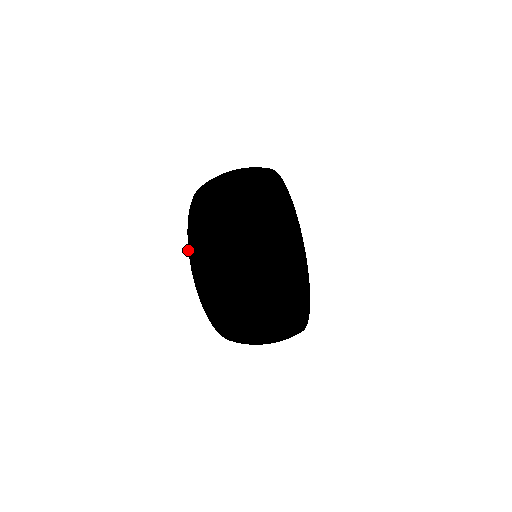
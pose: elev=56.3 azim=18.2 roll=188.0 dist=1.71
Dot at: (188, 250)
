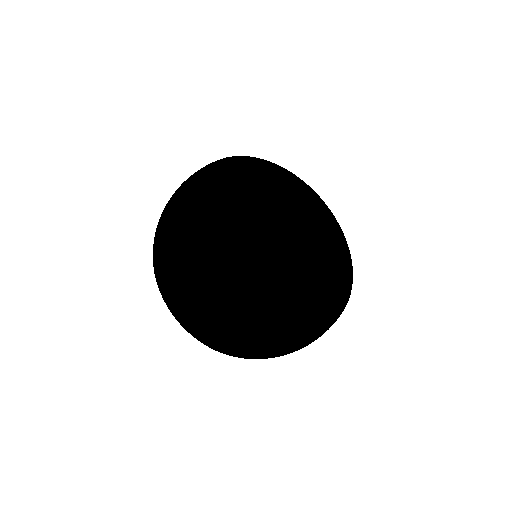
Dot at: (163, 298)
